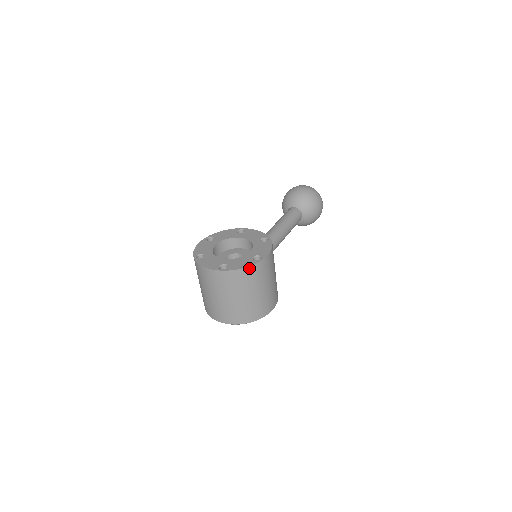
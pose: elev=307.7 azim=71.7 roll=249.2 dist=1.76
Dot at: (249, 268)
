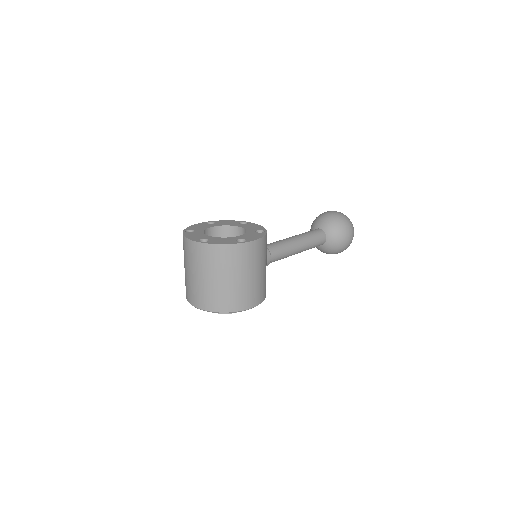
Dot at: (228, 246)
